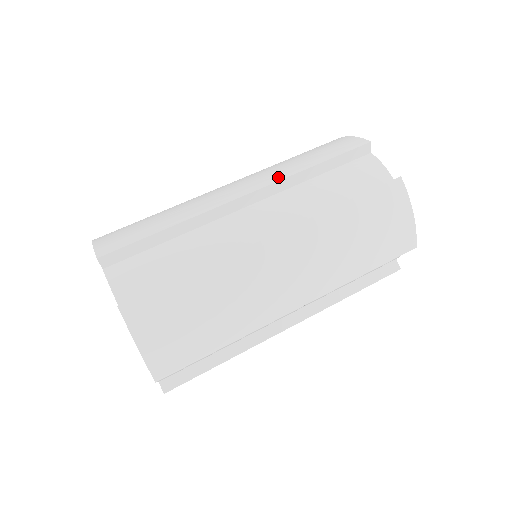
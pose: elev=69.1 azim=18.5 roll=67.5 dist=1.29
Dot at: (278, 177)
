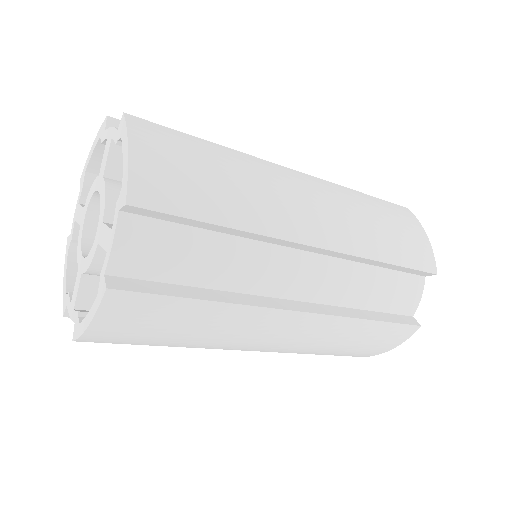
Dot at: occluded
